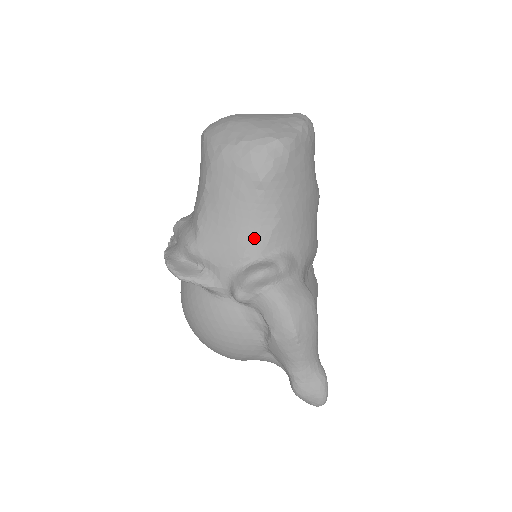
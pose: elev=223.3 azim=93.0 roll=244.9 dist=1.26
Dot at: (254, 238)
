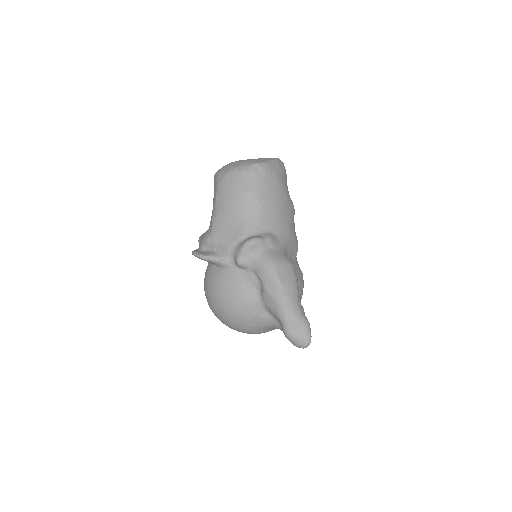
Dot at: (247, 223)
